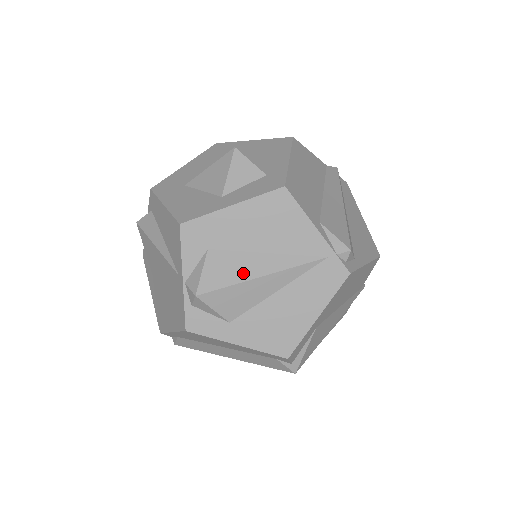
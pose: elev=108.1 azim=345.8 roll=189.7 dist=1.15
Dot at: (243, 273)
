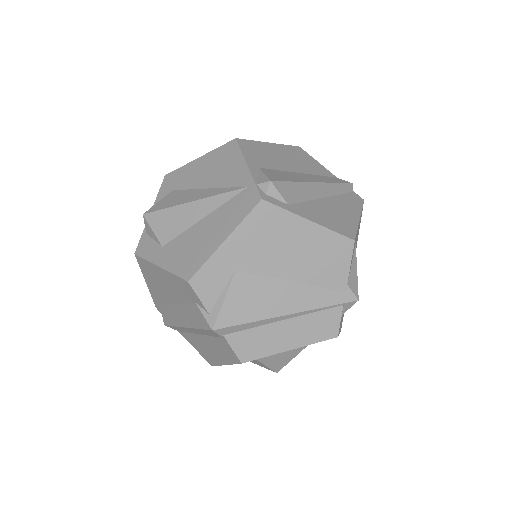
Dot at: (182, 200)
